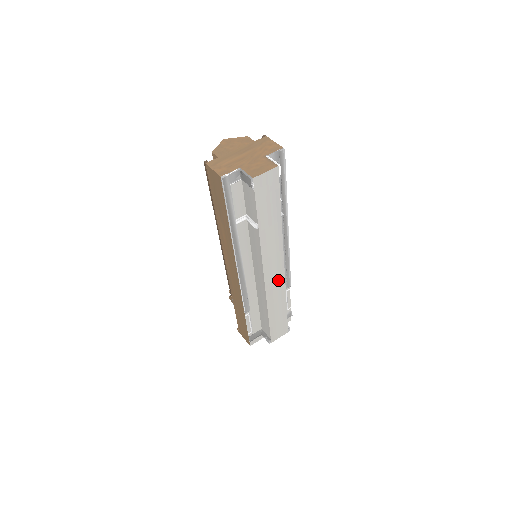
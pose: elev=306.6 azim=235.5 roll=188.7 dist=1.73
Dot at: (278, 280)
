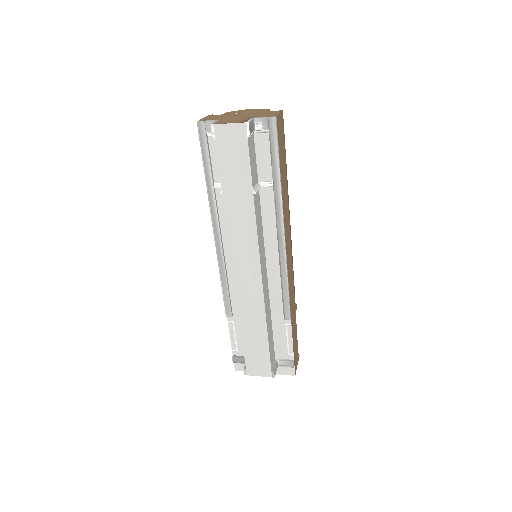
Dot at: (253, 285)
